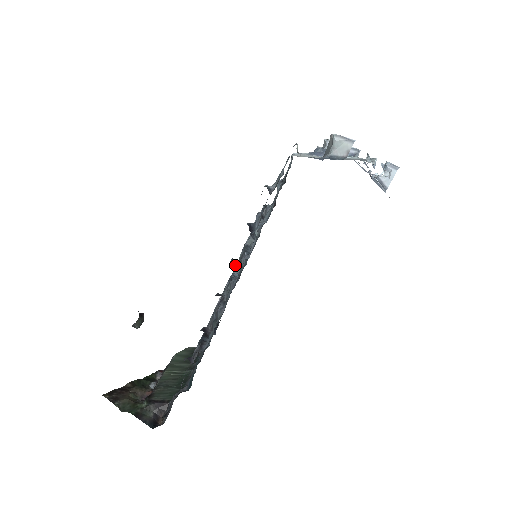
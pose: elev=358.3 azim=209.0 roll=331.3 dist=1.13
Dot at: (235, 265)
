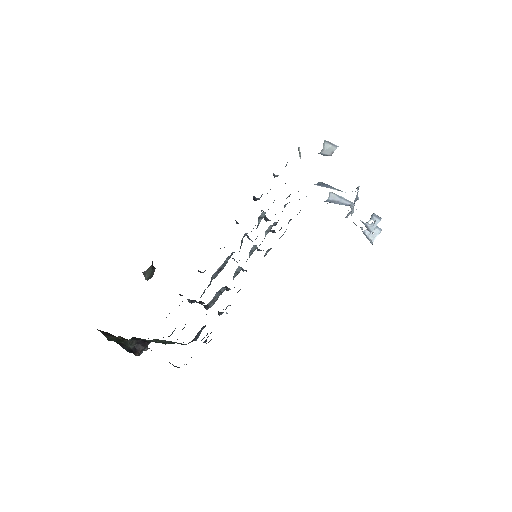
Dot at: (236, 222)
